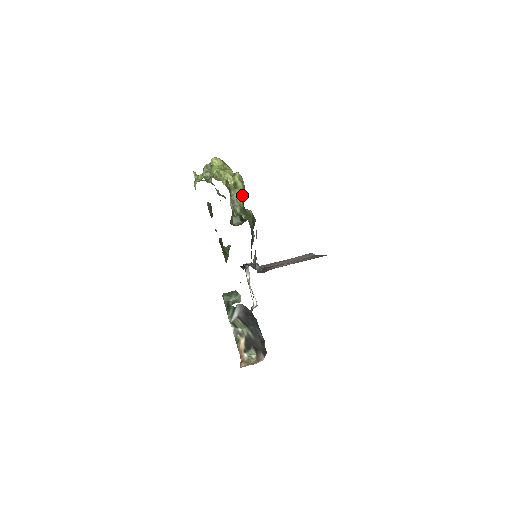
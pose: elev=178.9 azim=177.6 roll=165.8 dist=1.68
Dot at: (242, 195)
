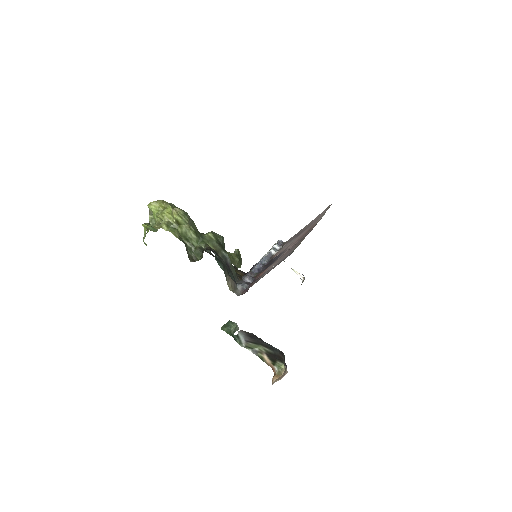
Dot at: (189, 228)
